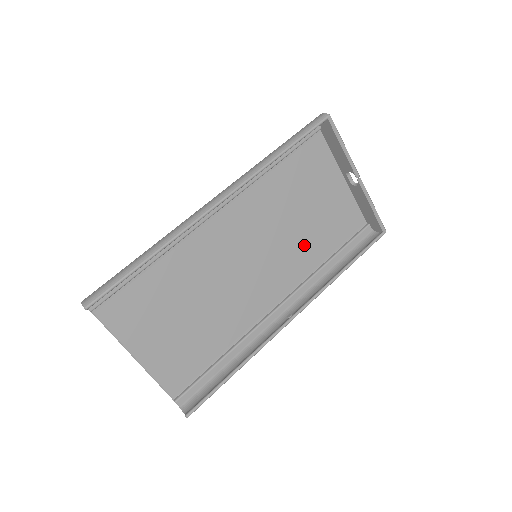
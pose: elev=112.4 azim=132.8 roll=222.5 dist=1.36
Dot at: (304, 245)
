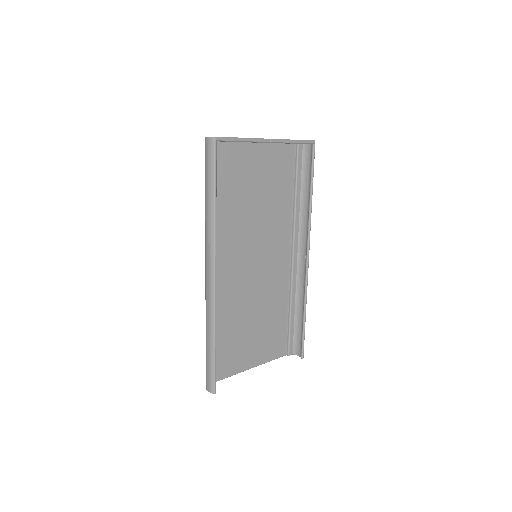
Dot at: (273, 211)
